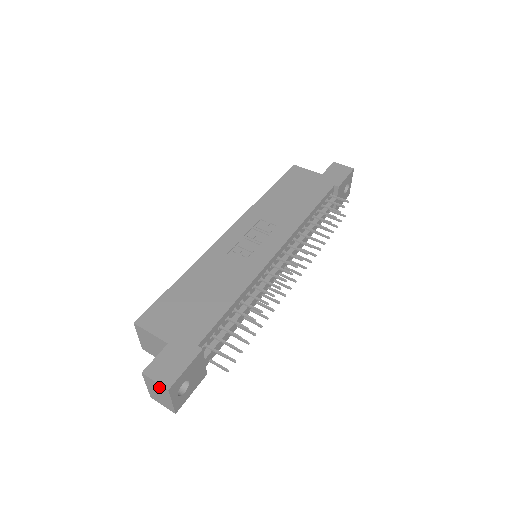
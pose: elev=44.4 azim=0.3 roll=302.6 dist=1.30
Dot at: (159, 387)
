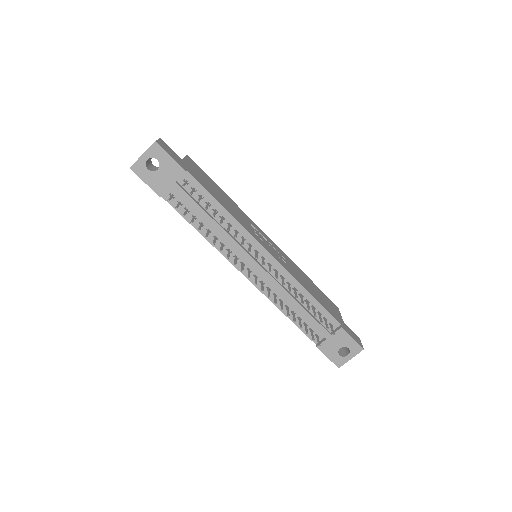
Dot at: occluded
